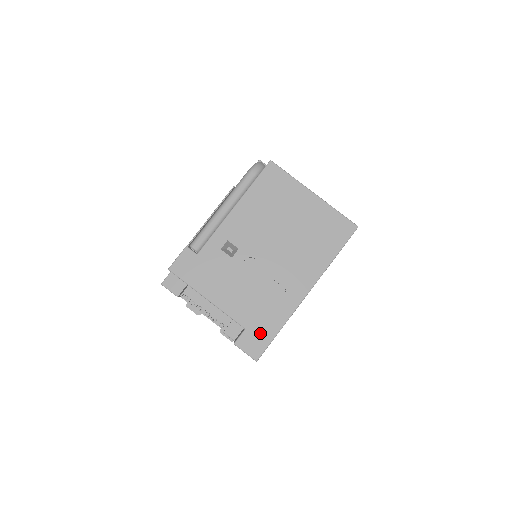
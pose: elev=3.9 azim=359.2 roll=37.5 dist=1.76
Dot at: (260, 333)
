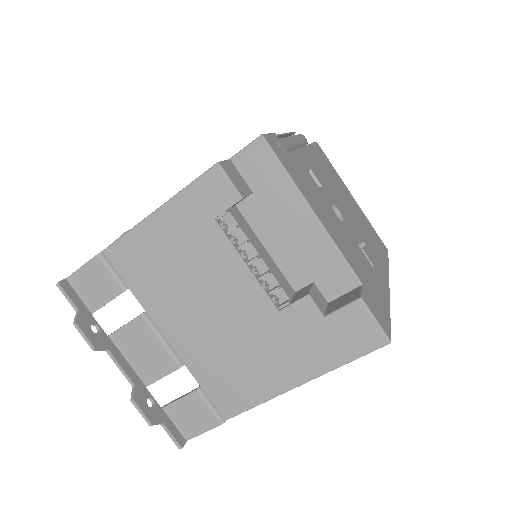
Dot at: (377, 302)
